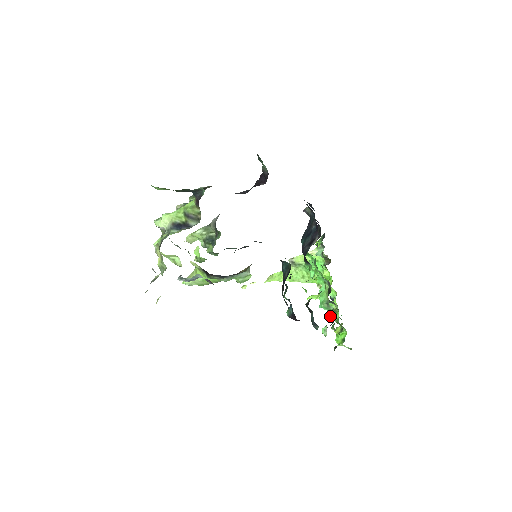
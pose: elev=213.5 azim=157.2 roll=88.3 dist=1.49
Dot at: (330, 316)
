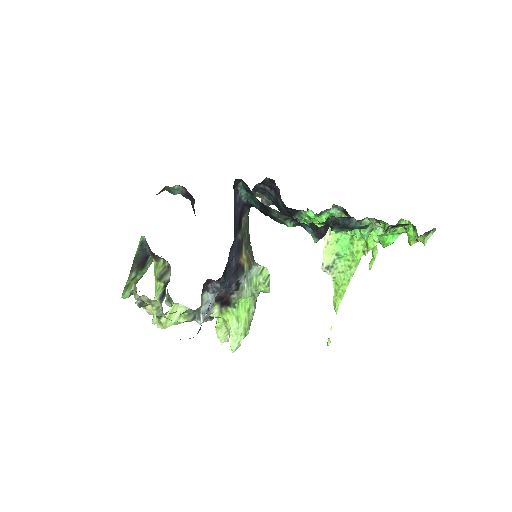
Dot at: occluded
